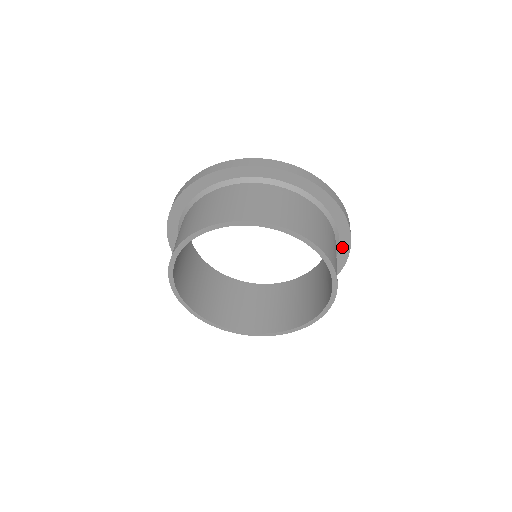
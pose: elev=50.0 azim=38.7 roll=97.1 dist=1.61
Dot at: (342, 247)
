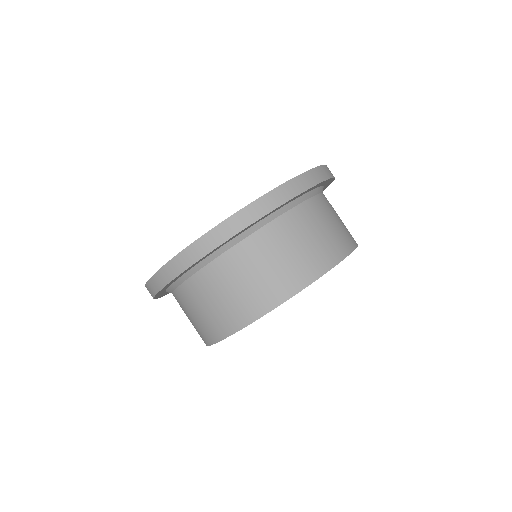
Dot at: occluded
